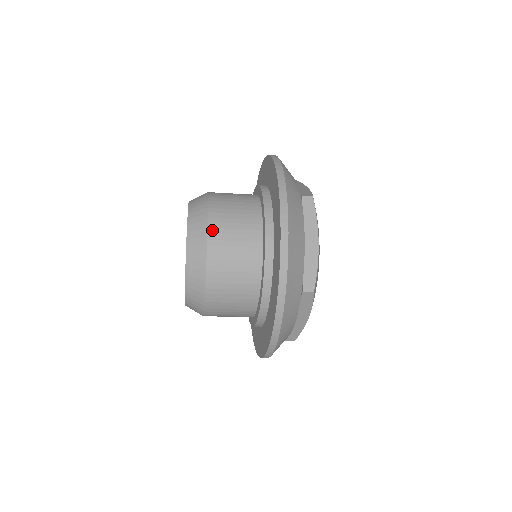
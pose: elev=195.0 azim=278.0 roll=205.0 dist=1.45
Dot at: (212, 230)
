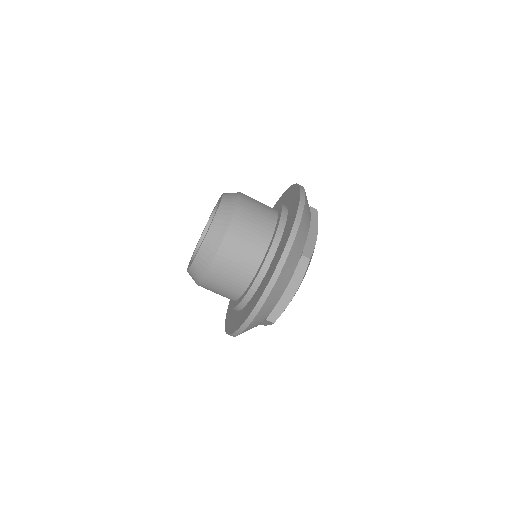
Dot at: (242, 201)
